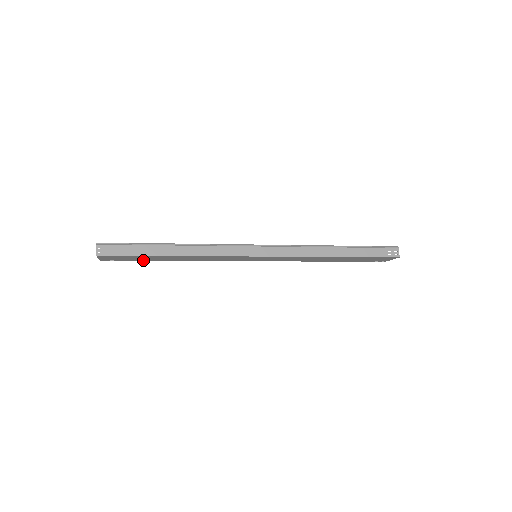
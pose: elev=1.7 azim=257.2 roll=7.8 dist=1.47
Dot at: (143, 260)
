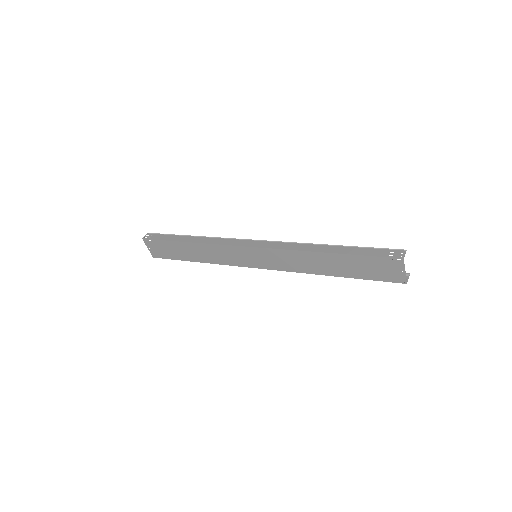
Dot at: (178, 259)
